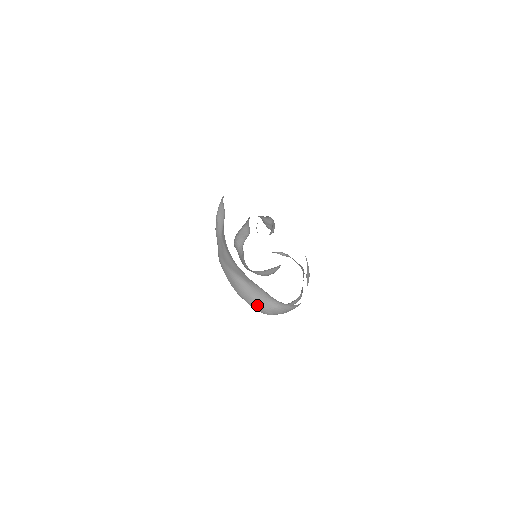
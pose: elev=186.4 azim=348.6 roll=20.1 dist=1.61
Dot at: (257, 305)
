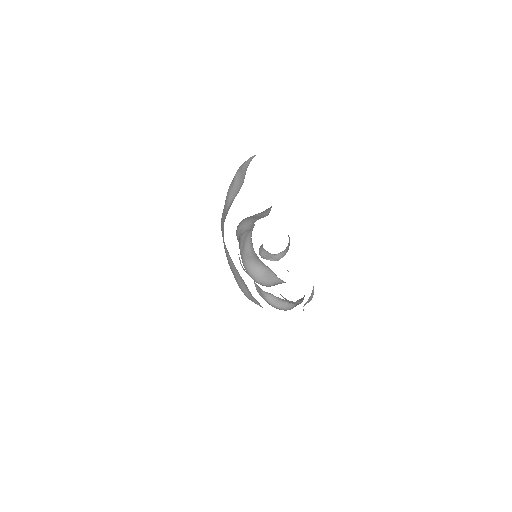
Dot at: (241, 289)
